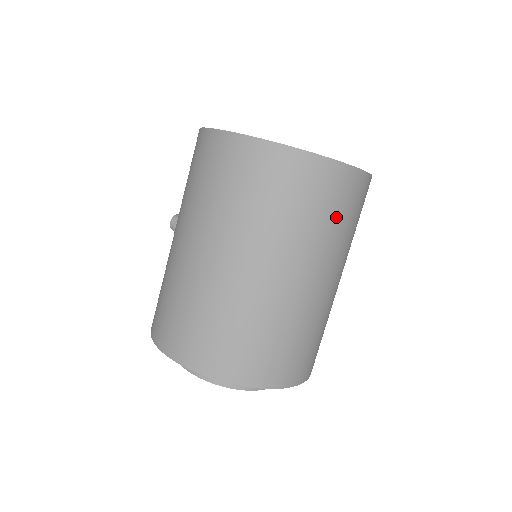
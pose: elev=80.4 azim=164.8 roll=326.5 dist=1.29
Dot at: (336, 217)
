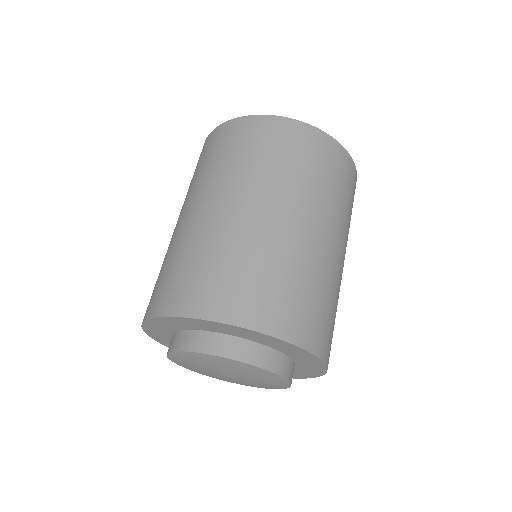
Dot at: (326, 175)
